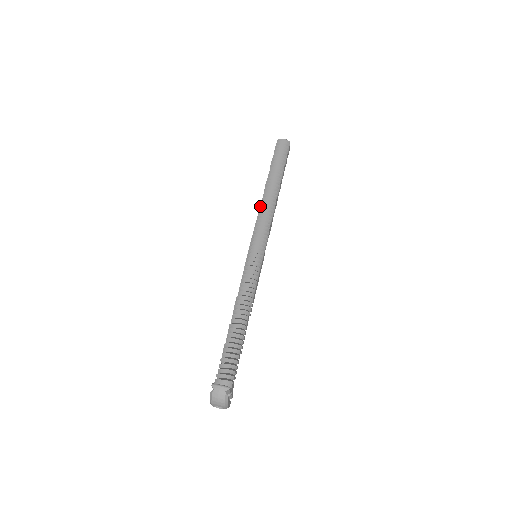
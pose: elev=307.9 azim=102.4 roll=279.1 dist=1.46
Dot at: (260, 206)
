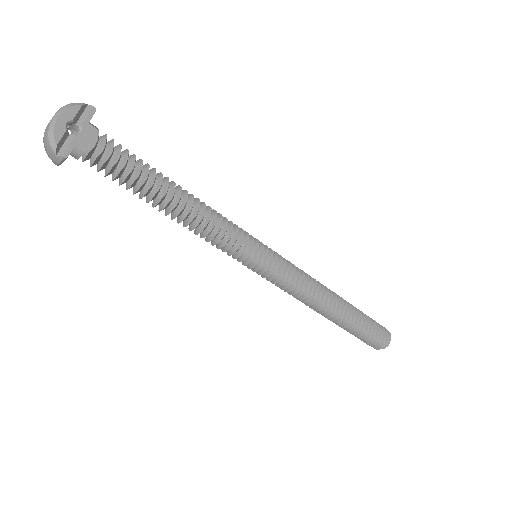
Dot at: occluded
